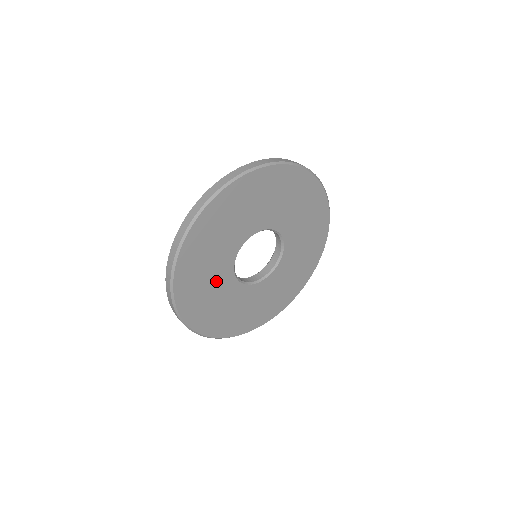
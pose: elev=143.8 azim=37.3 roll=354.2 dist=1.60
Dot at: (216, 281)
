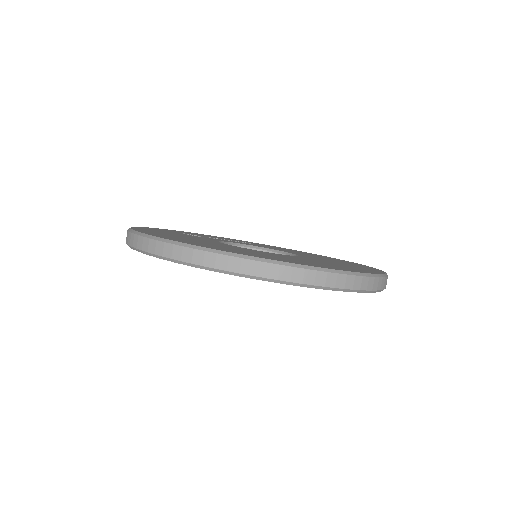
Dot at: occluded
